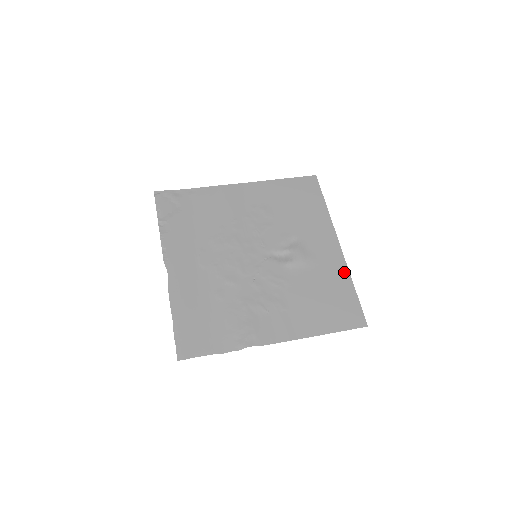
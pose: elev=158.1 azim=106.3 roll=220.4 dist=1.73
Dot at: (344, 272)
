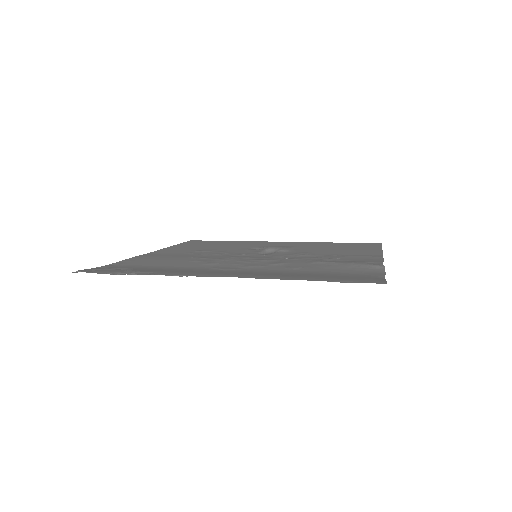
Dot at: (314, 243)
